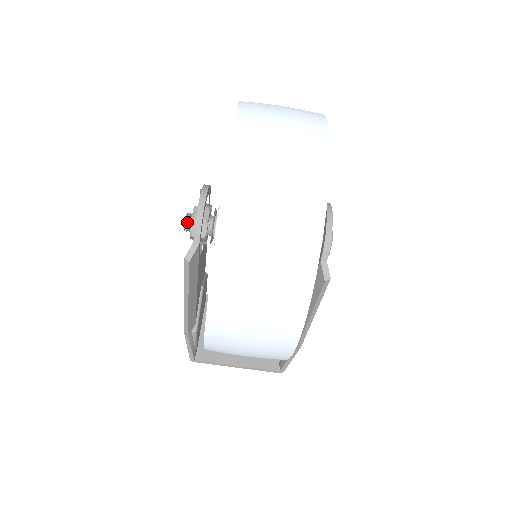
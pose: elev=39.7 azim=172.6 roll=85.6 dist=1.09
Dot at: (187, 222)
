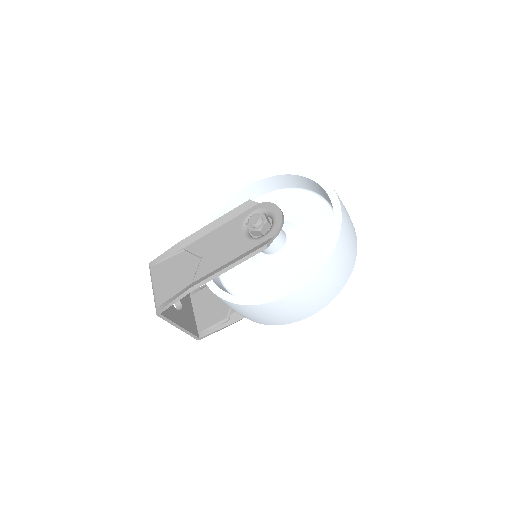
Dot at: (259, 220)
